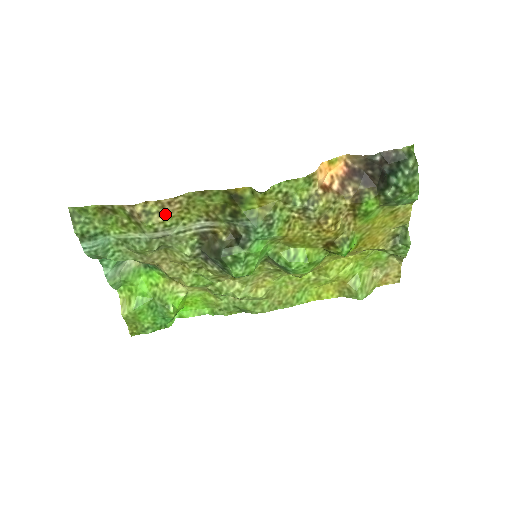
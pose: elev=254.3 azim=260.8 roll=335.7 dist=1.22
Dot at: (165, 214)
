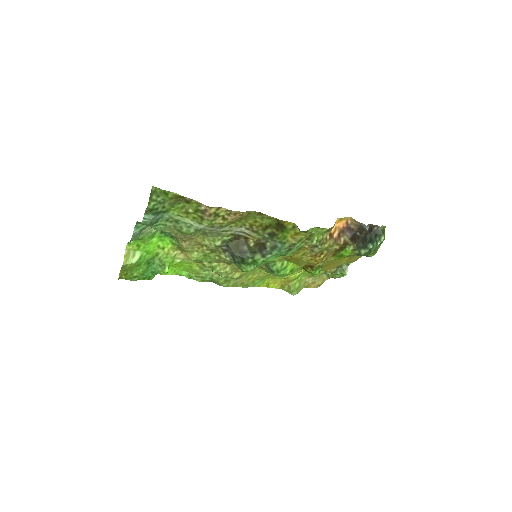
Dot at: (227, 219)
